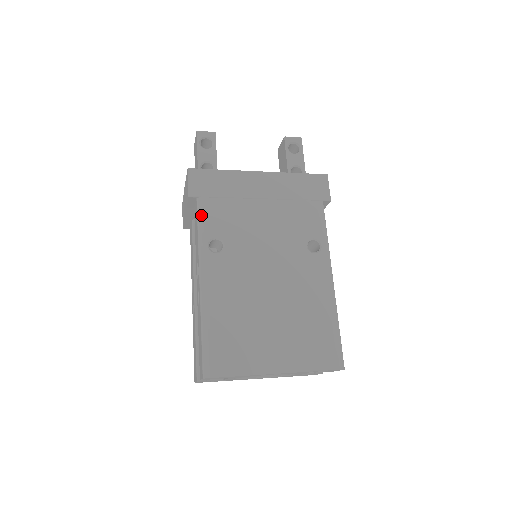
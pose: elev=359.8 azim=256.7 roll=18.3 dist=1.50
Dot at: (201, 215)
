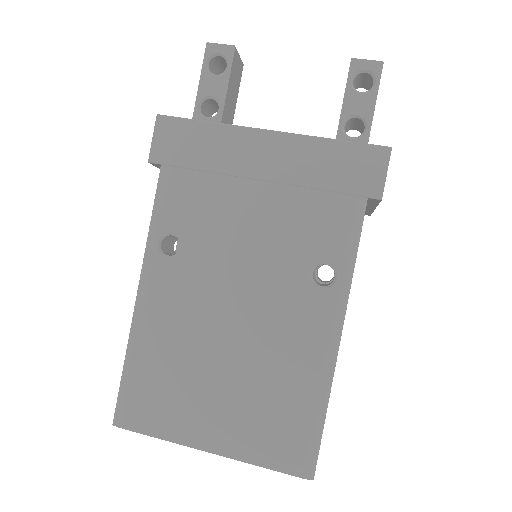
Dot at: (159, 194)
